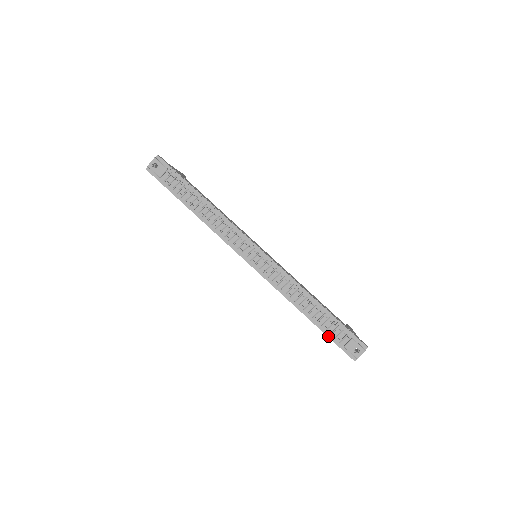
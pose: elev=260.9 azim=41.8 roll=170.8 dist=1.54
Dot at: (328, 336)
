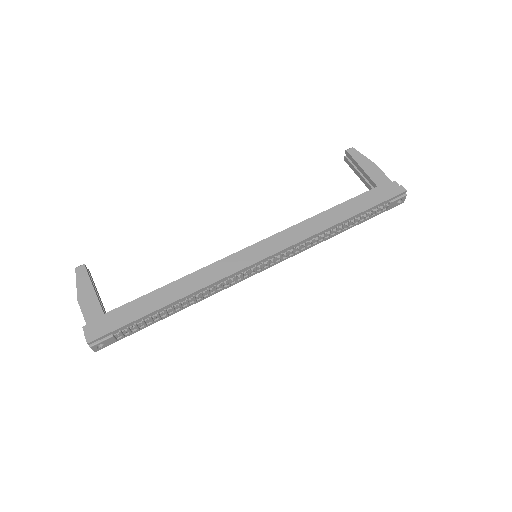
Dot at: (368, 219)
